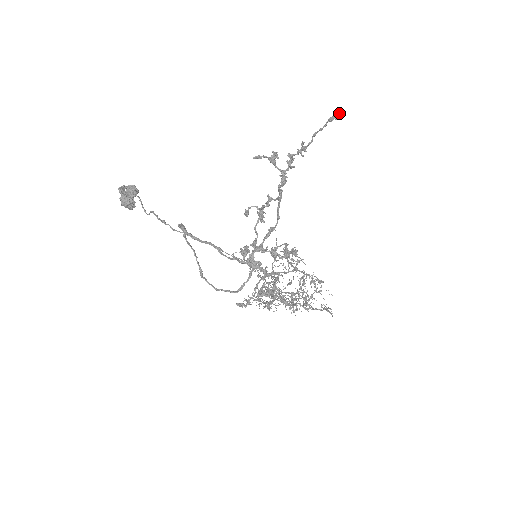
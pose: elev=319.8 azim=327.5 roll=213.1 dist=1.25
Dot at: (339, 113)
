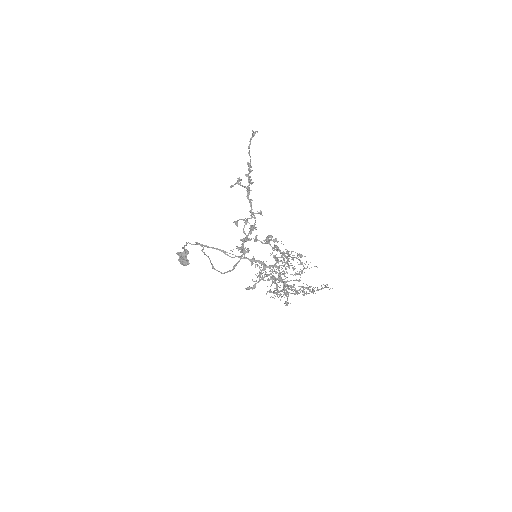
Dot at: (254, 133)
